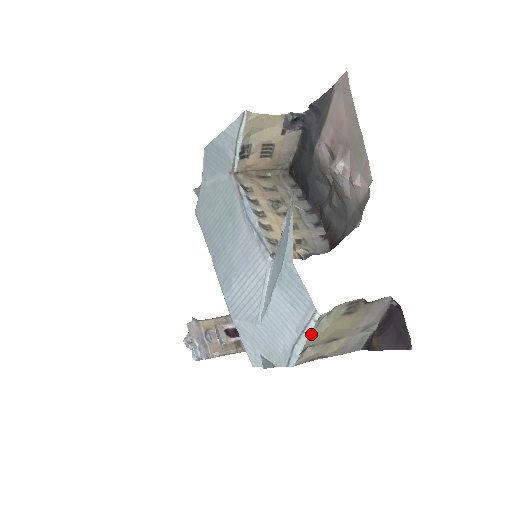
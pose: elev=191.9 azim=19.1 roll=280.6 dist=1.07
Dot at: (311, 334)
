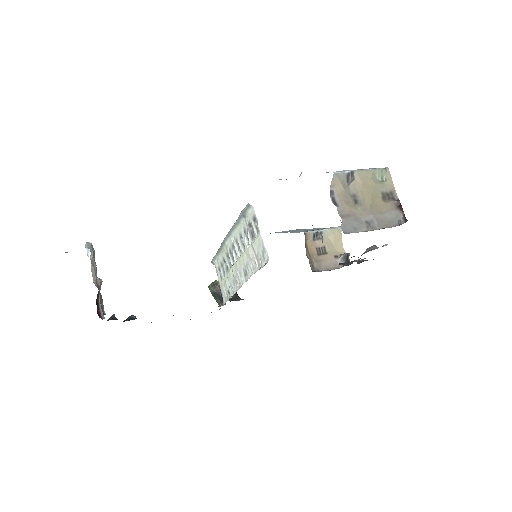
Dot at: (370, 170)
